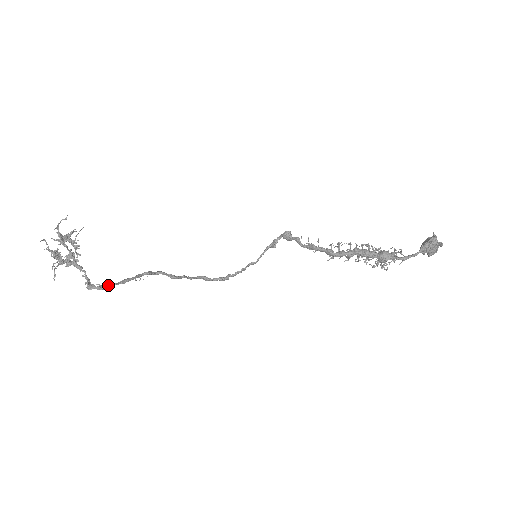
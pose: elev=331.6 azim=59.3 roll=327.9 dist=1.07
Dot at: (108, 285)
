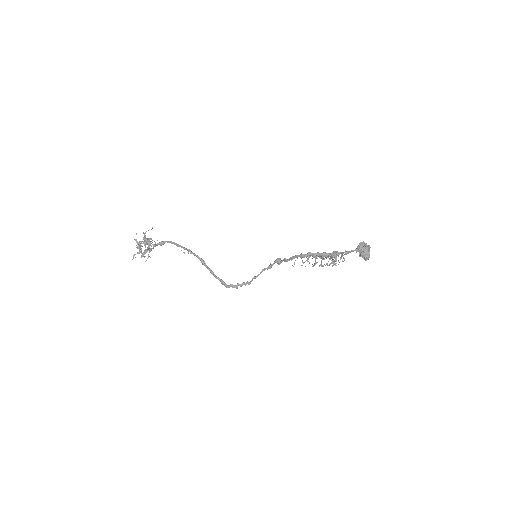
Dot at: (167, 241)
